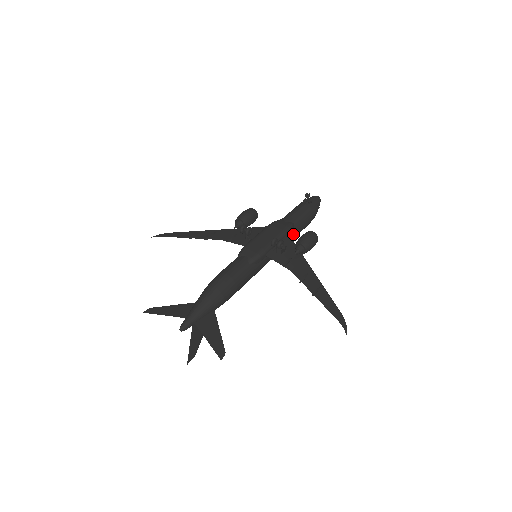
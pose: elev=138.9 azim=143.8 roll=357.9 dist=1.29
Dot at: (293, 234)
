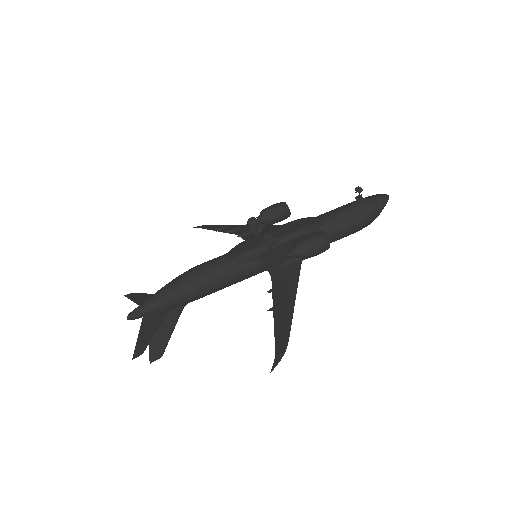
Dot at: occluded
